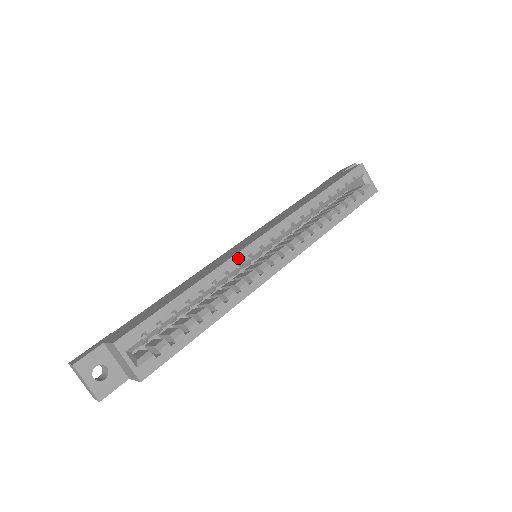
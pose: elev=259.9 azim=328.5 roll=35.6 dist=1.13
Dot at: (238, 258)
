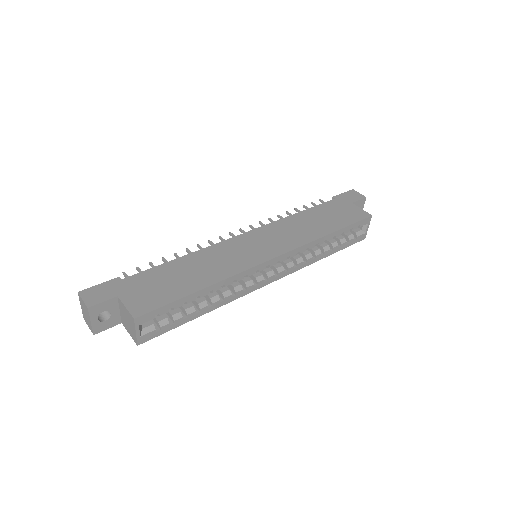
Dot at: (249, 272)
